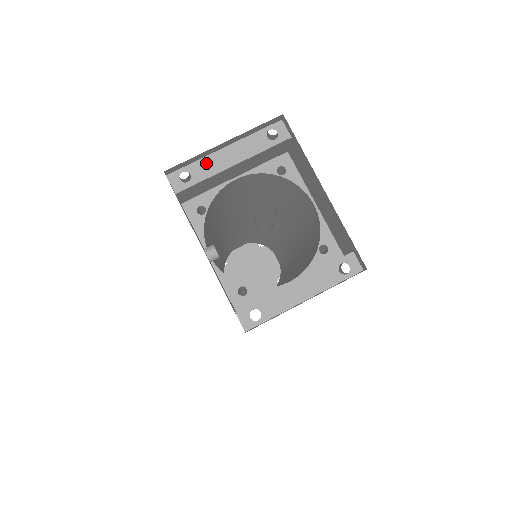
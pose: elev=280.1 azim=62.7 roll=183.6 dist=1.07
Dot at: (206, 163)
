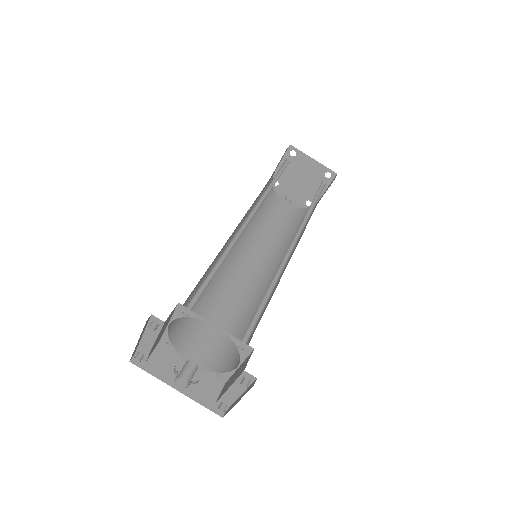
Dot at: (142, 346)
